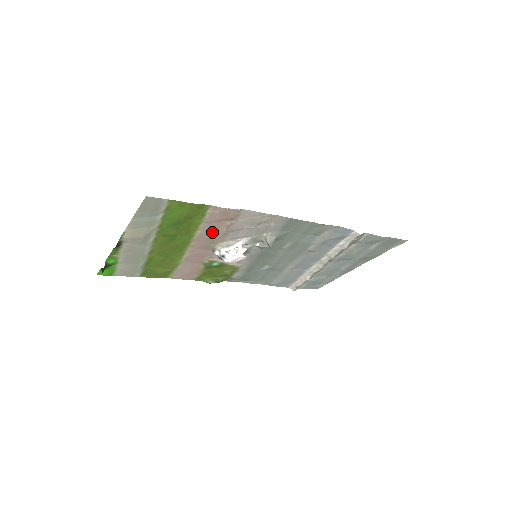
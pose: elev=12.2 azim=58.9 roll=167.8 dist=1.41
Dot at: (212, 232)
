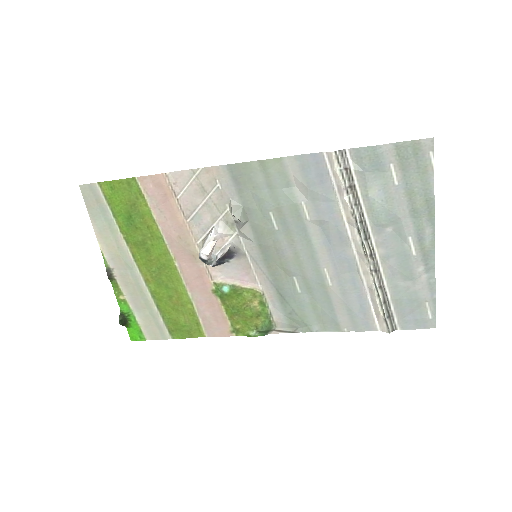
Dot at: (173, 224)
